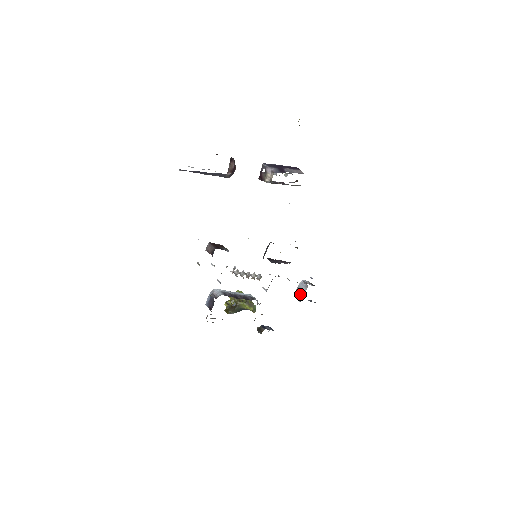
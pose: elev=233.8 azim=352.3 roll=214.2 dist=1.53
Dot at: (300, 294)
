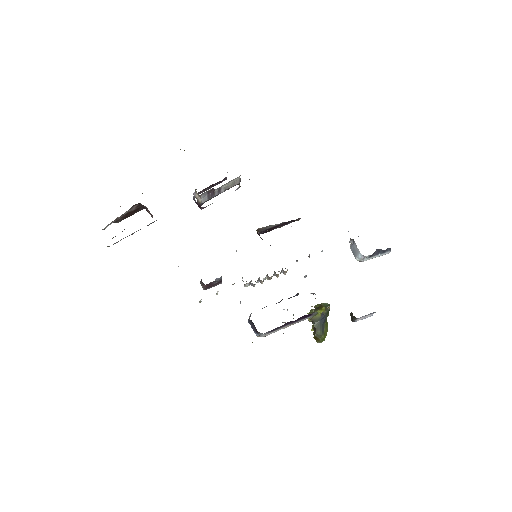
Dot at: (357, 254)
